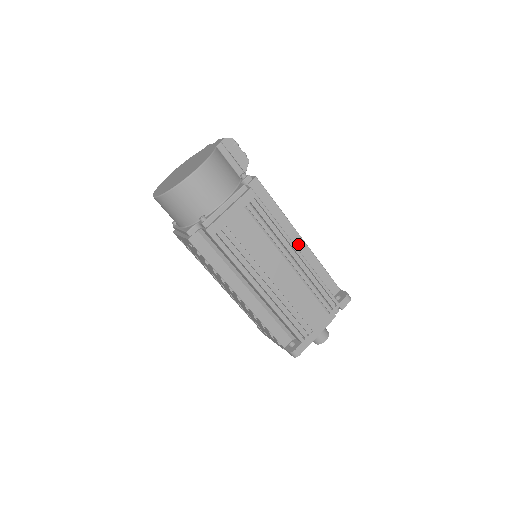
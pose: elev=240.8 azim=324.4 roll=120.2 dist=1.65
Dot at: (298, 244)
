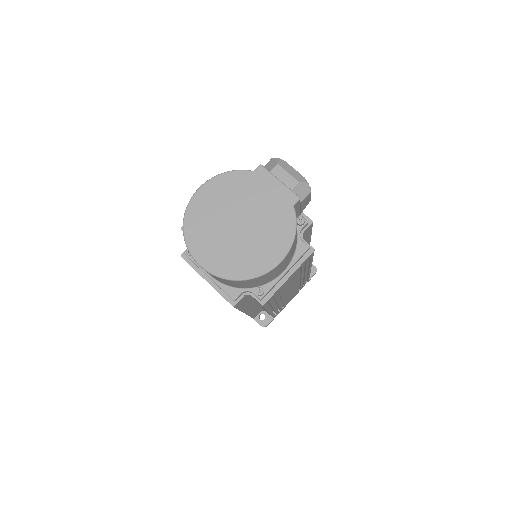
Dot at: occluded
